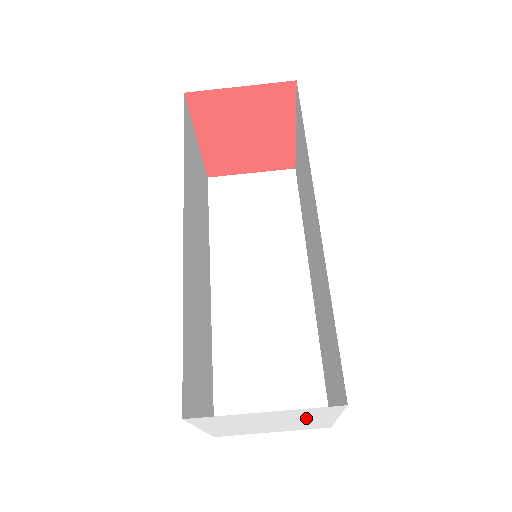
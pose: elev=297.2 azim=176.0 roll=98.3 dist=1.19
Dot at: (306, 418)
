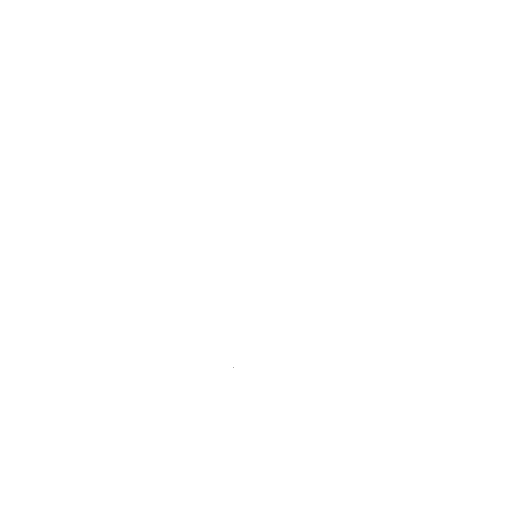
Dot at: (279, 298)
